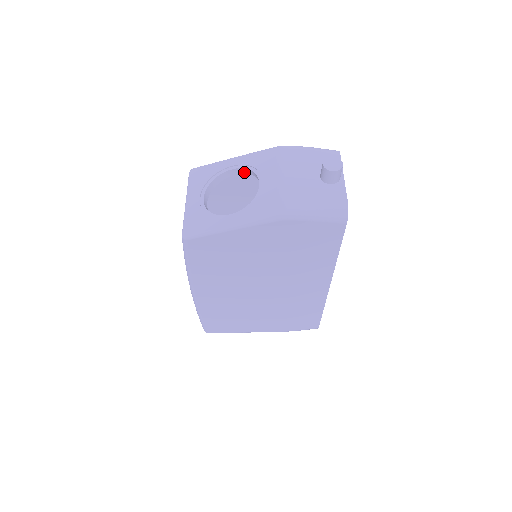
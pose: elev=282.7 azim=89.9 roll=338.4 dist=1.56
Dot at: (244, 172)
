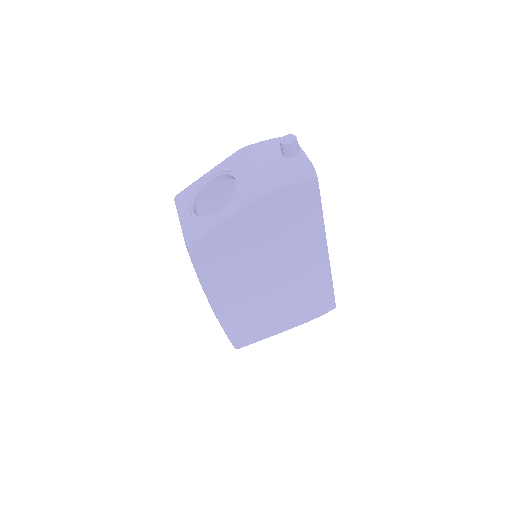
Dot at: (220, 179)
